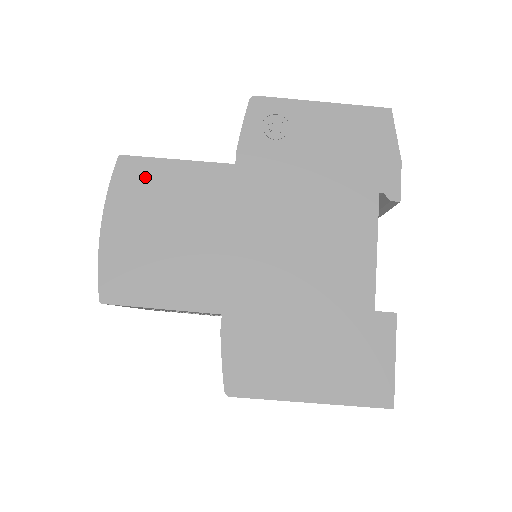
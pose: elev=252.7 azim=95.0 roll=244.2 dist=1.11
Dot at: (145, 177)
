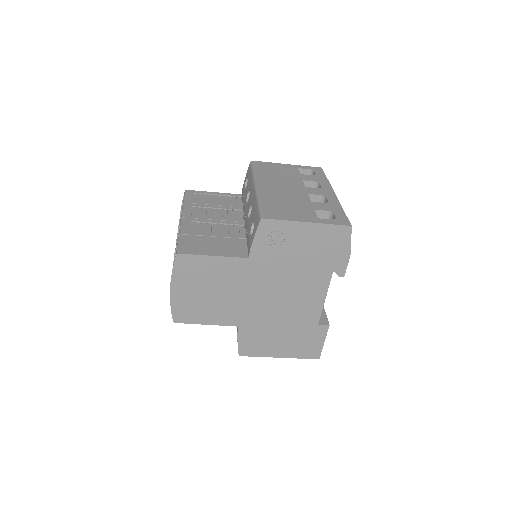
Dot at: (194, 265)
